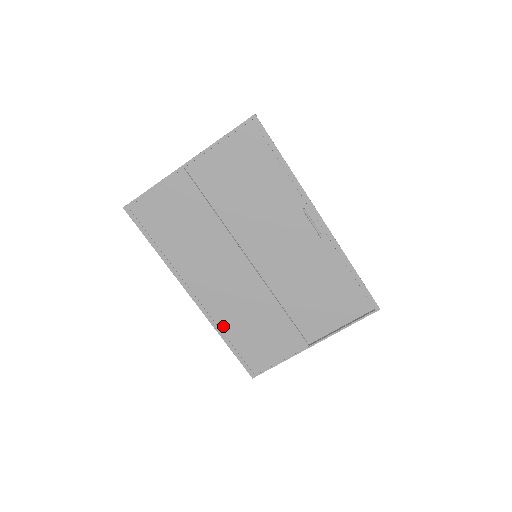
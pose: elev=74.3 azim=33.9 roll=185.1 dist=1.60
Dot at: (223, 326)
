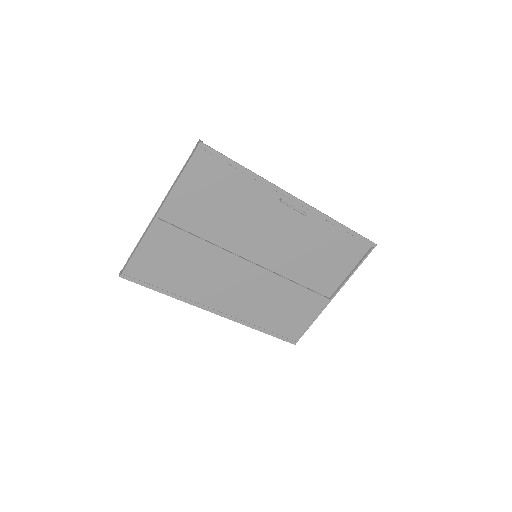
Dot at: (253, 321)
